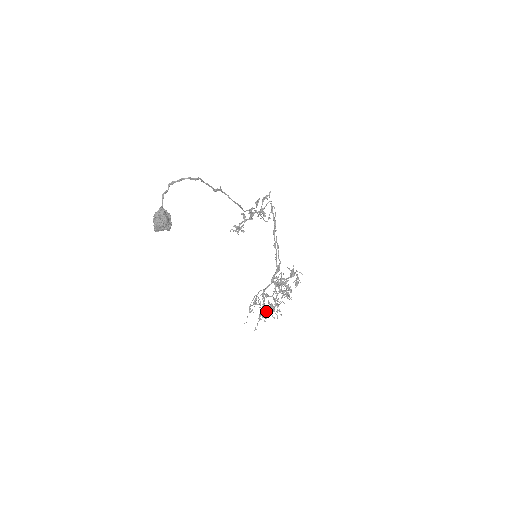
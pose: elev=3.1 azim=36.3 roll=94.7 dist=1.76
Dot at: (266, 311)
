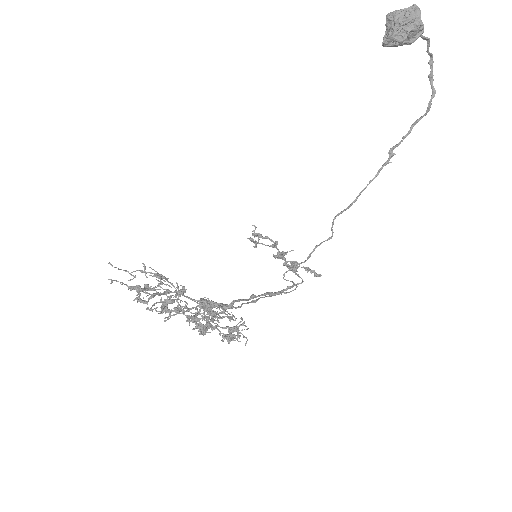
Dot at: (144, 300)
